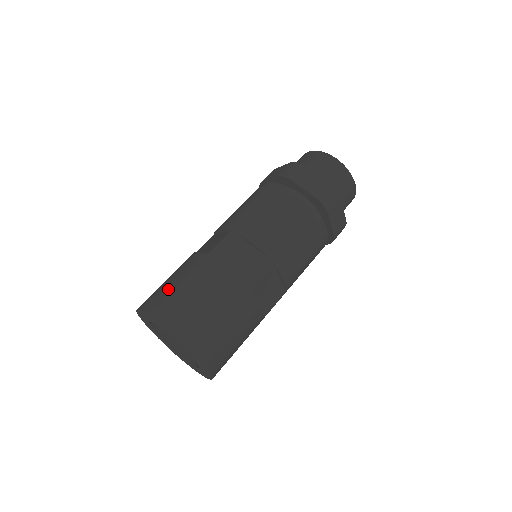
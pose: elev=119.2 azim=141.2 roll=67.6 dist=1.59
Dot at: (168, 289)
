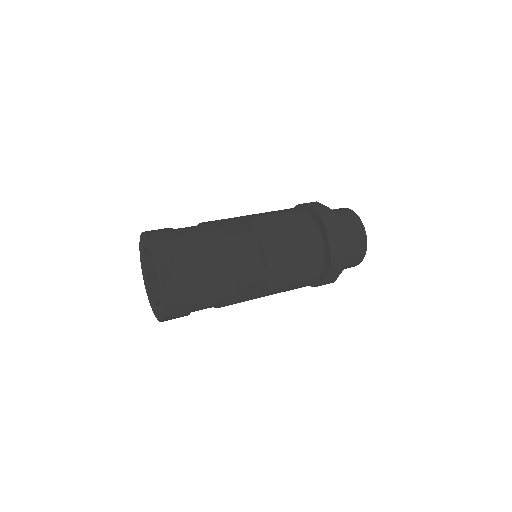
Dot at: occluded
